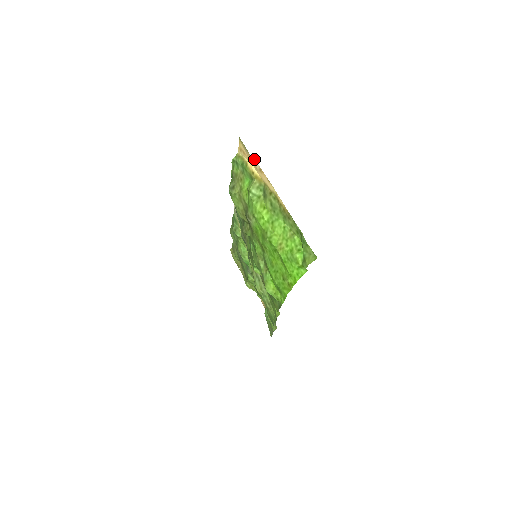
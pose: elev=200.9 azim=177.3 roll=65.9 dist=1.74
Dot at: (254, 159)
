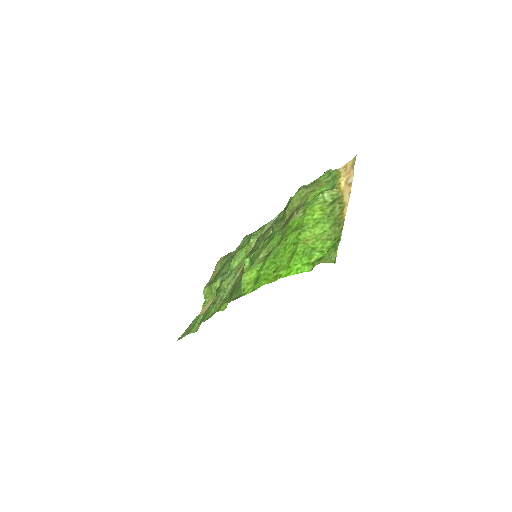
Dot at: (353, 174)
